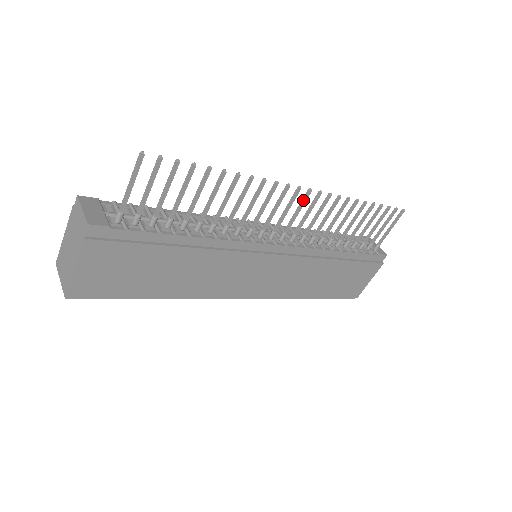
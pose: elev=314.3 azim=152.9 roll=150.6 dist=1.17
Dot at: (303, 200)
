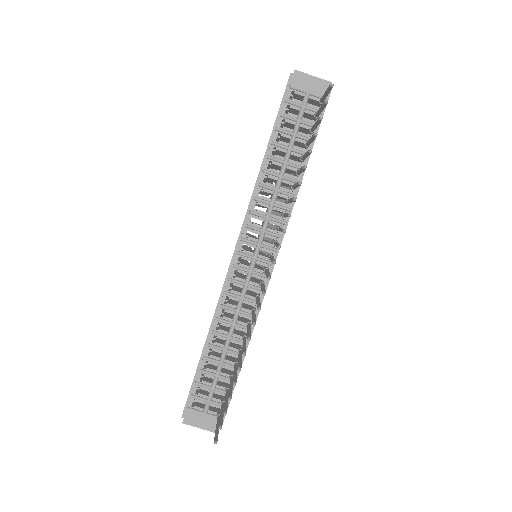
Dot at: occluded
